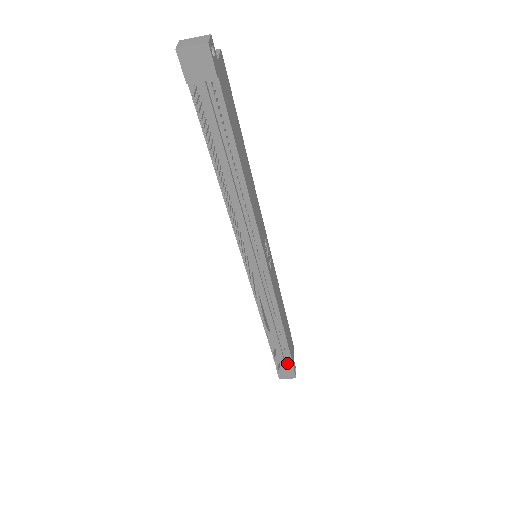
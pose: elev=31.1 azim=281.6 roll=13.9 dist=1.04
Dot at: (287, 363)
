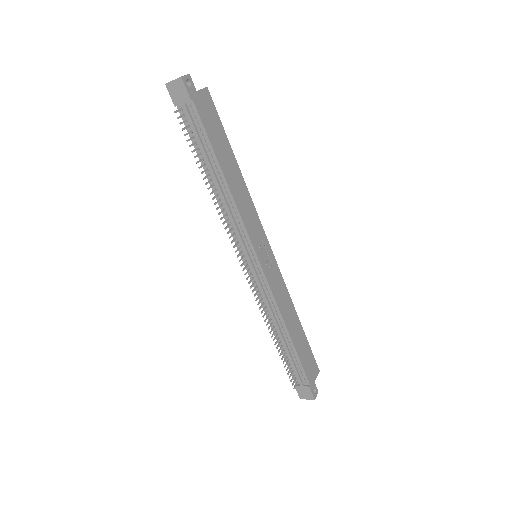
Dot at: (303, 379)
